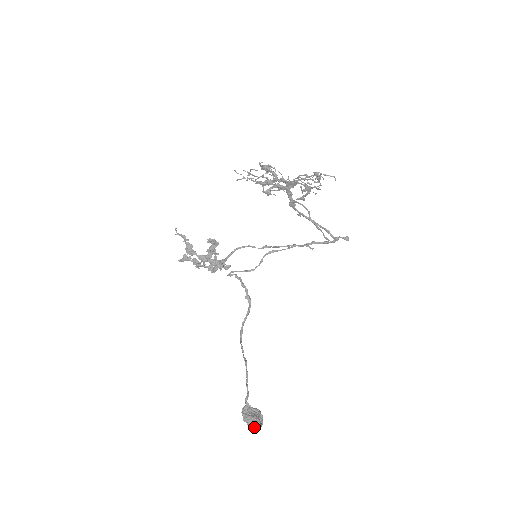
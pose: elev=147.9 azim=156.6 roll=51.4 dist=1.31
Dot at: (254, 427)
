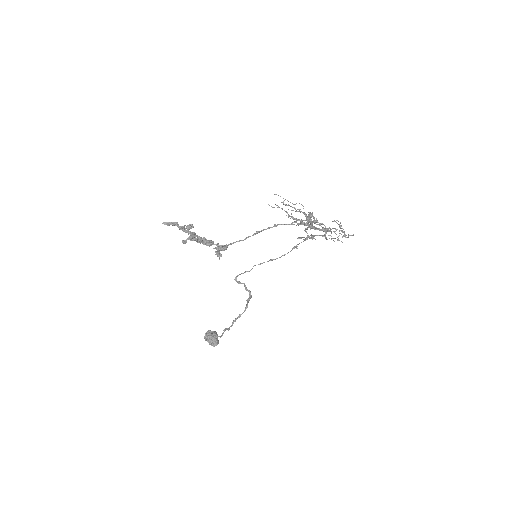
Dot at: (214, 346)
